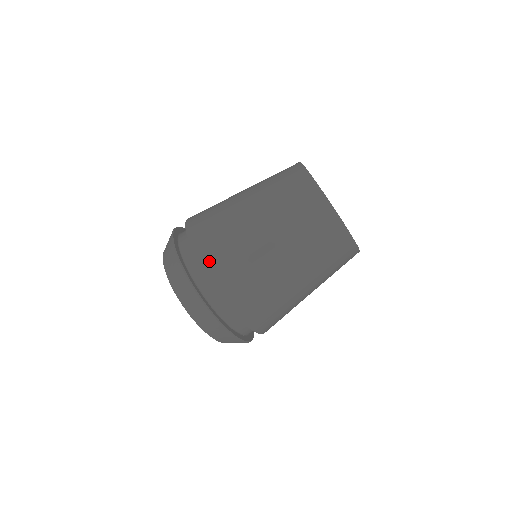
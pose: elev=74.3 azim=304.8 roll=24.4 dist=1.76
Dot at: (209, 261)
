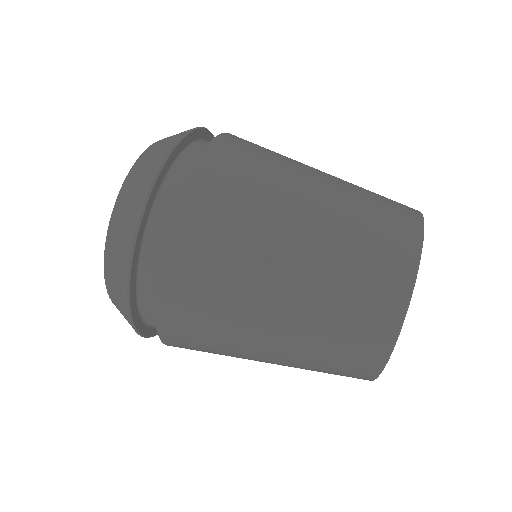
Dot at: occluded
